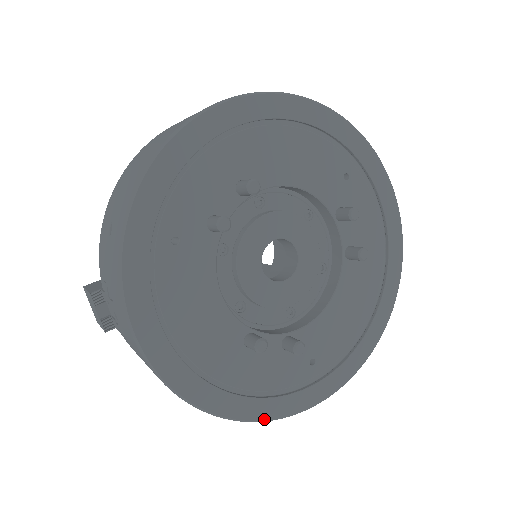
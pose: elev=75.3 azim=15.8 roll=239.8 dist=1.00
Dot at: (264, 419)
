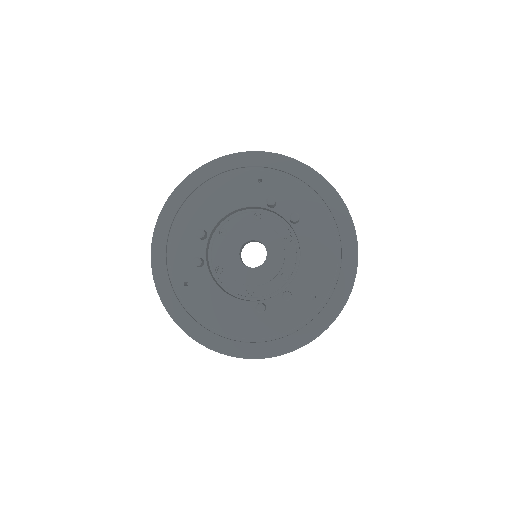
Dot at: (299, 346)
